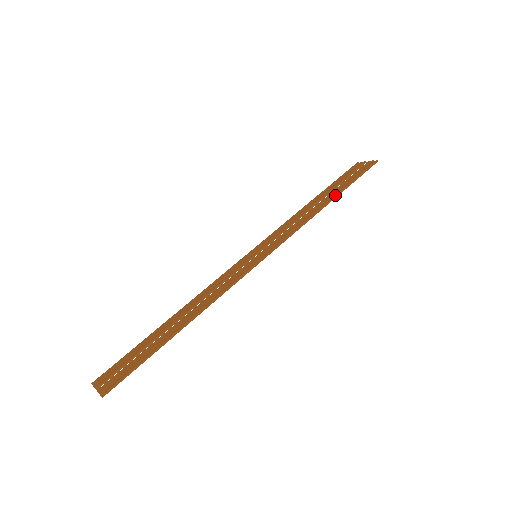
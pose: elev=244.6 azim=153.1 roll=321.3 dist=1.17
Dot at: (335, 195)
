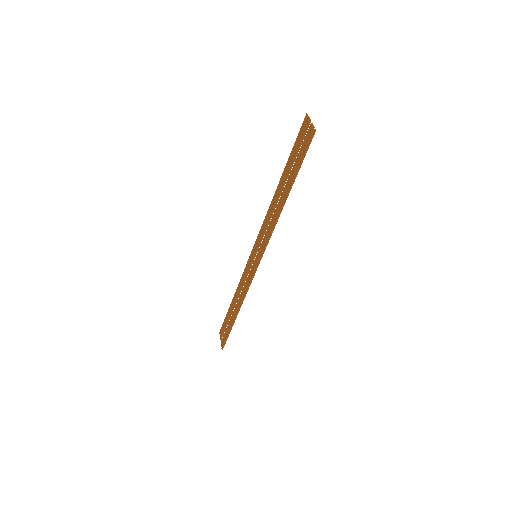
Dot at: (287, 193)
